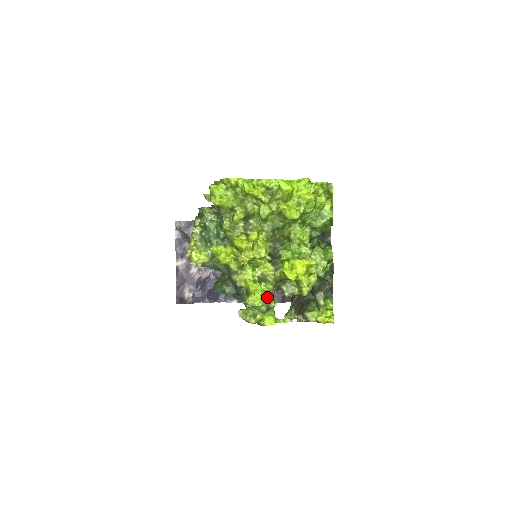
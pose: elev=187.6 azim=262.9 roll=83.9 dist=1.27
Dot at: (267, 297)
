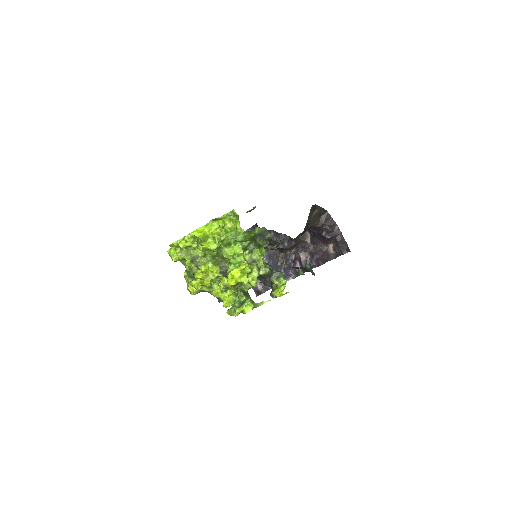
Dot at: (230, 299)
